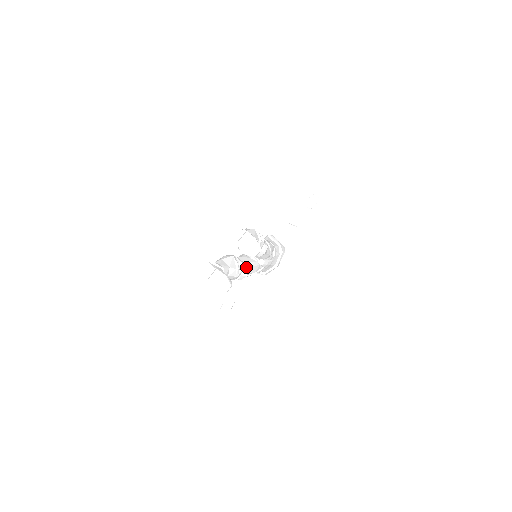
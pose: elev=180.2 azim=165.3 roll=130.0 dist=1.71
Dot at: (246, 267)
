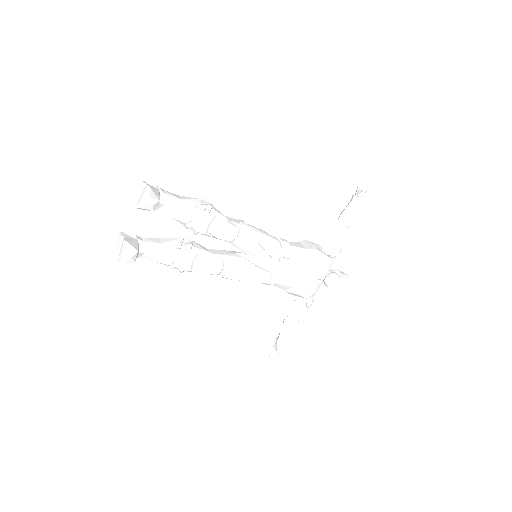
Dot at: (207, 255)
